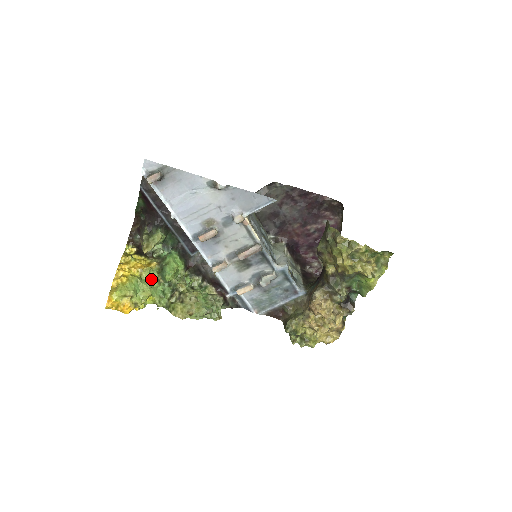
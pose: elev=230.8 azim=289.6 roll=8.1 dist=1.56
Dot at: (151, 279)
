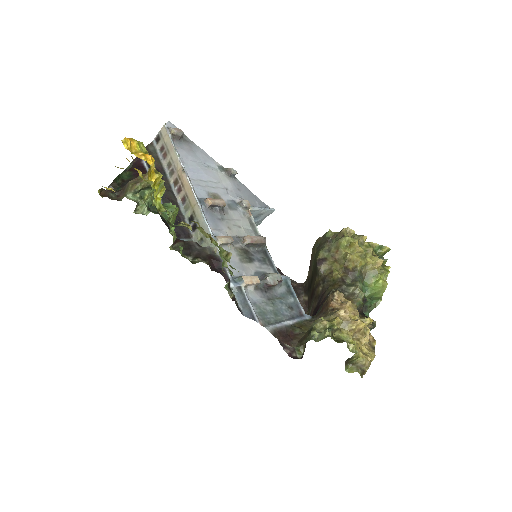
Dot at: occluded
